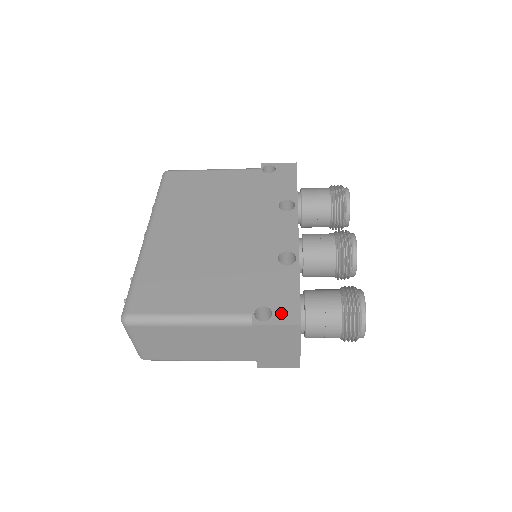
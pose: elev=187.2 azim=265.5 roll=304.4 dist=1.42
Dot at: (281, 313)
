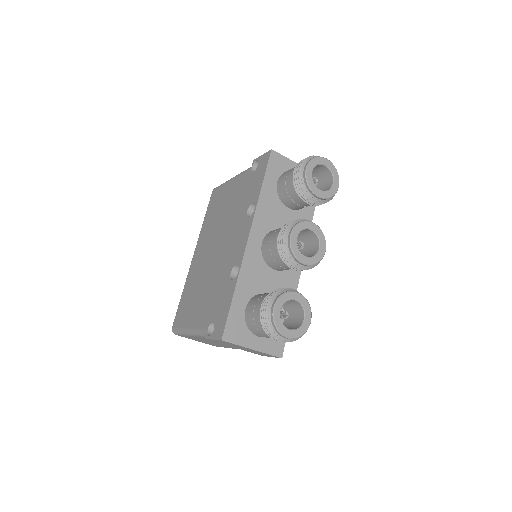
Dot at: (217, 329)
